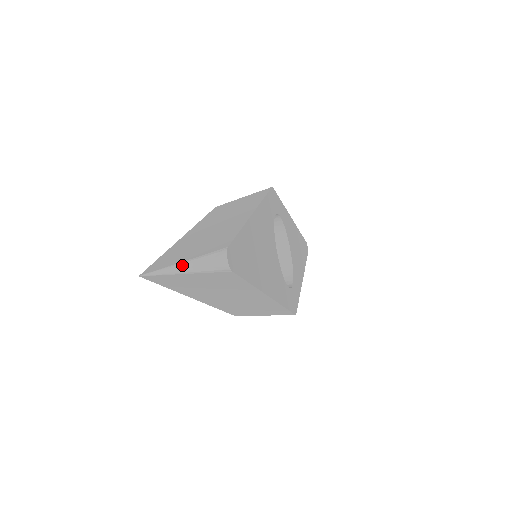
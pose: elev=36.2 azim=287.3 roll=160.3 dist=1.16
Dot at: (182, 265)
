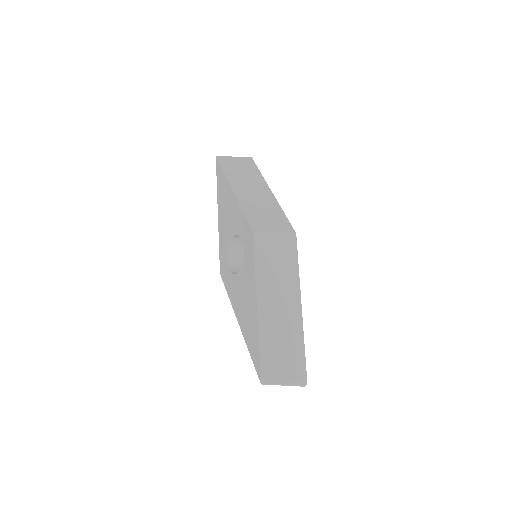
Dot at: (285, 385)
